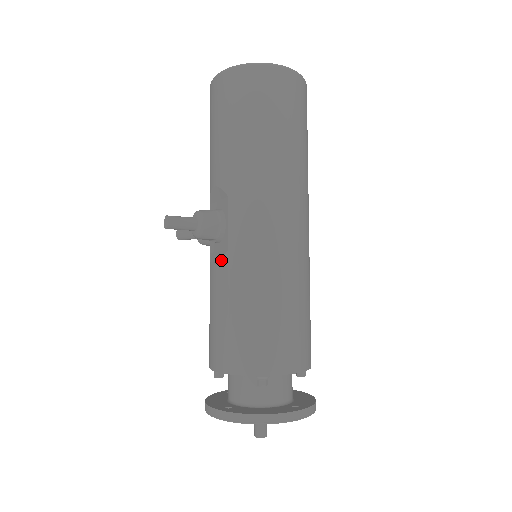
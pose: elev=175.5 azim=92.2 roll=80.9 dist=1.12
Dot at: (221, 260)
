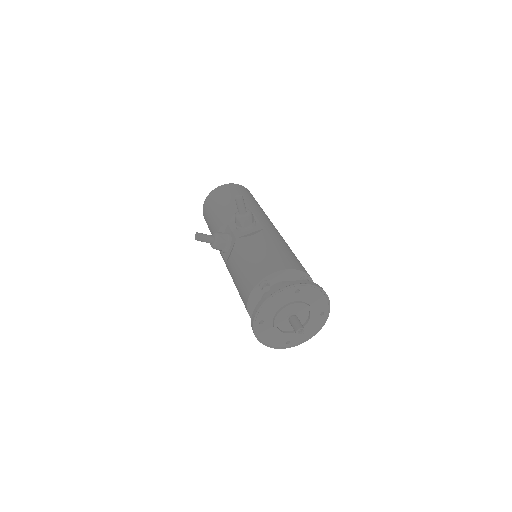
Dot at: (260, 231)
